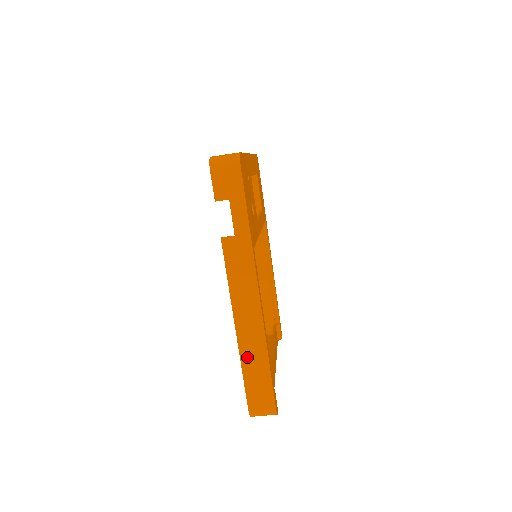
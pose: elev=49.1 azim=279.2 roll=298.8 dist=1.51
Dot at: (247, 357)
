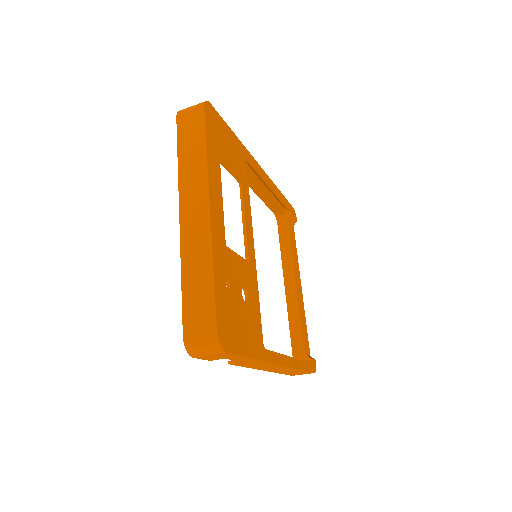
Dot at: (282, 372)
